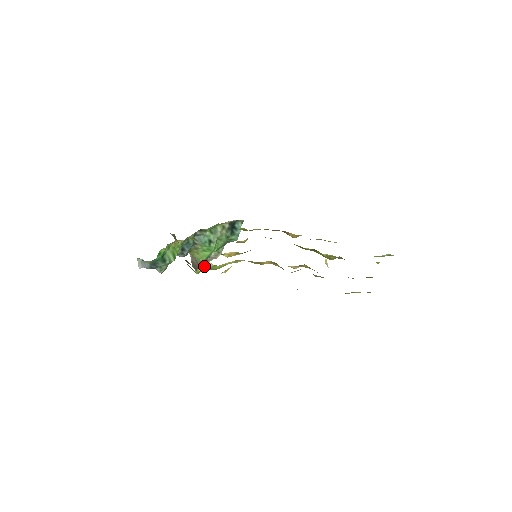
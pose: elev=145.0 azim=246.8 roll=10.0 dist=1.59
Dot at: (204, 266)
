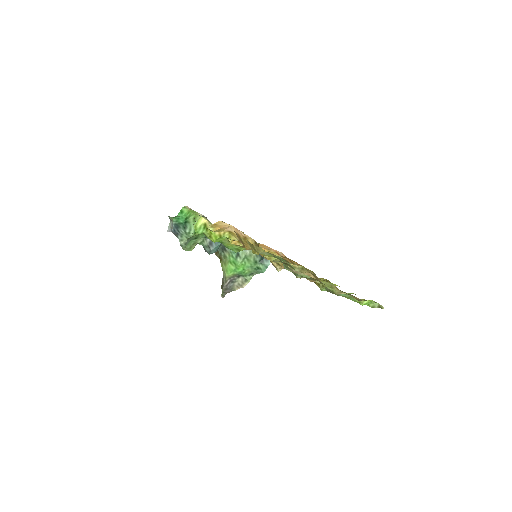
Dot at: (203, 225)
